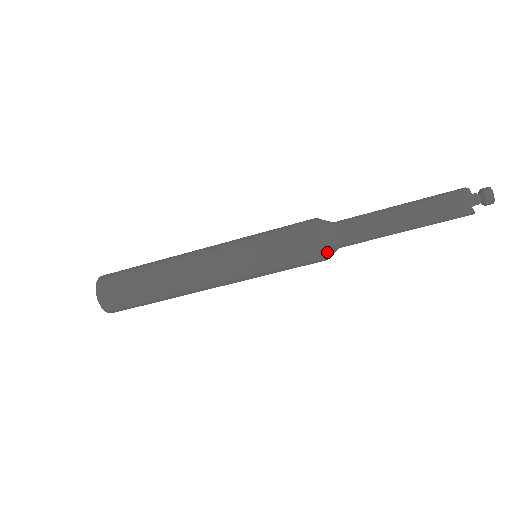
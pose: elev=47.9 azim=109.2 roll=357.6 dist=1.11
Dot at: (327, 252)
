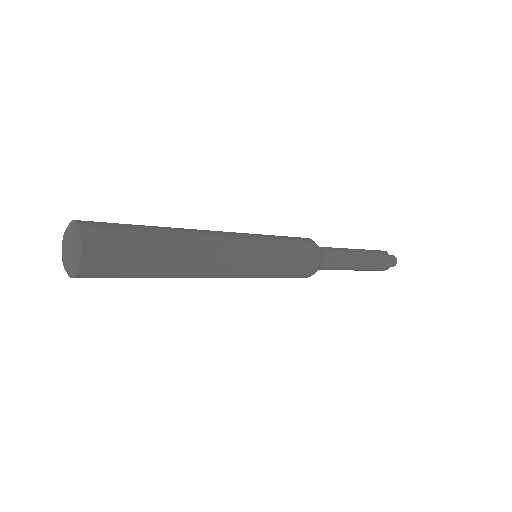
Dot at: (309, 276)
